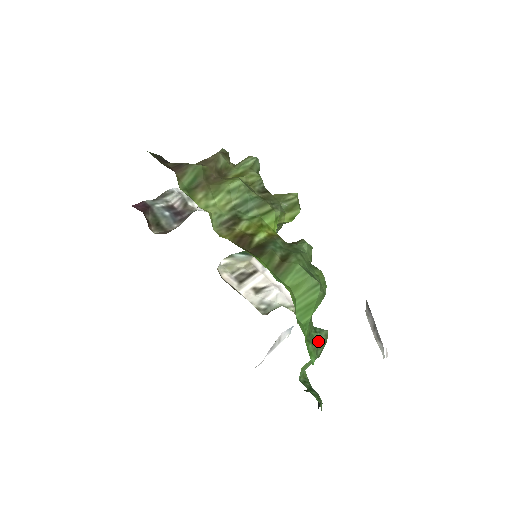
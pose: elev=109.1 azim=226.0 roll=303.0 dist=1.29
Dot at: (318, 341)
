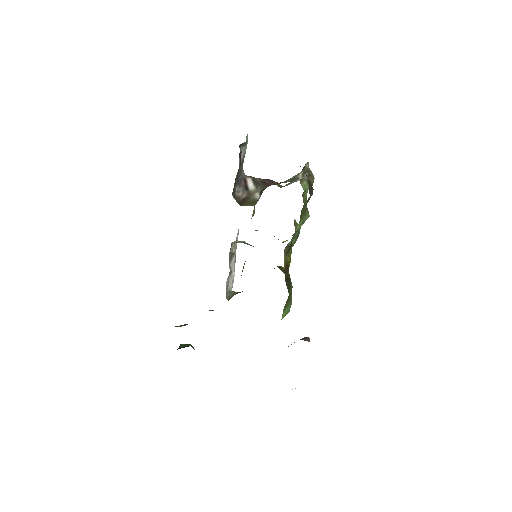
Dot at: occluded
